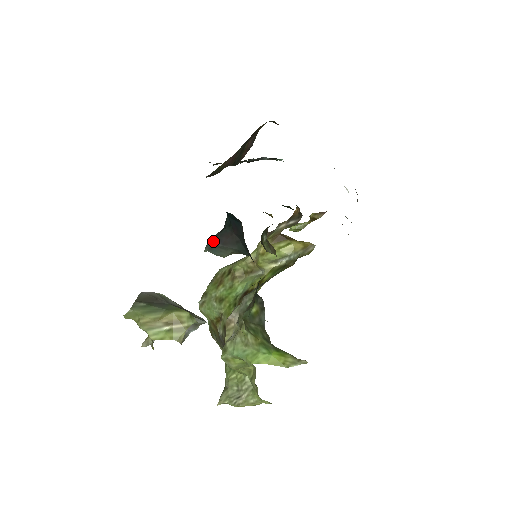
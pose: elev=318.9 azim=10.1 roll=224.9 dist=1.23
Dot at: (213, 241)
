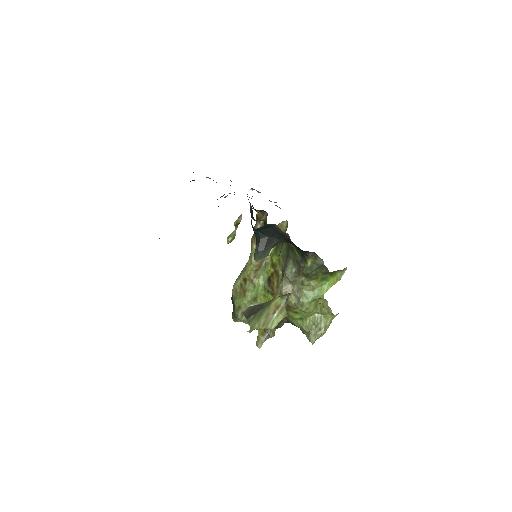
Dot at: (258, 251)
